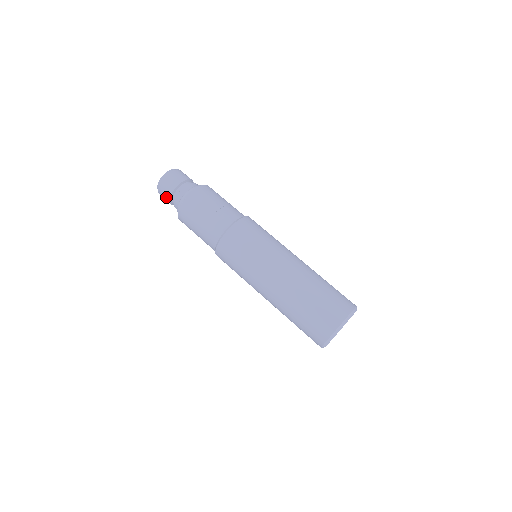
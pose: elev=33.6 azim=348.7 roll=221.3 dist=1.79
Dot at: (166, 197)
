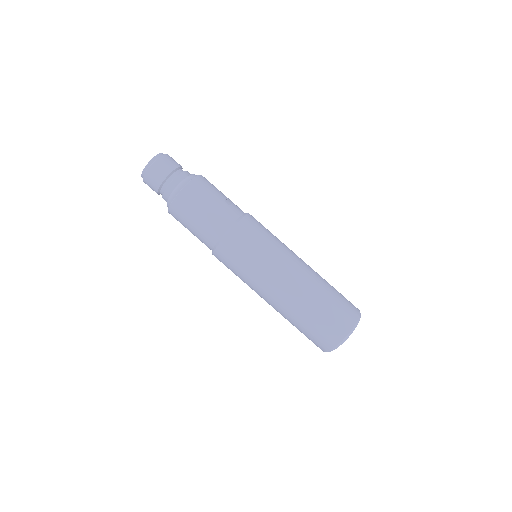
Dot at: (158, 178)
